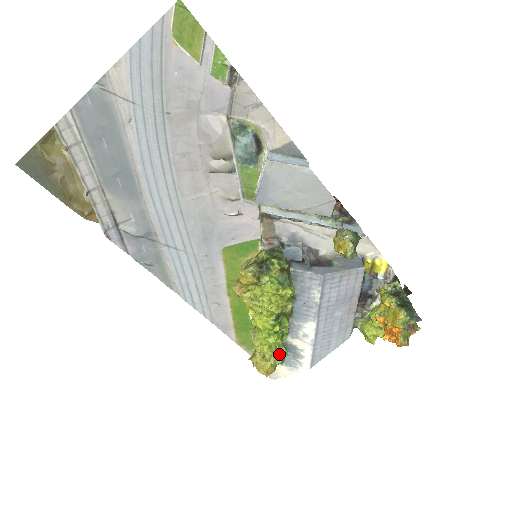
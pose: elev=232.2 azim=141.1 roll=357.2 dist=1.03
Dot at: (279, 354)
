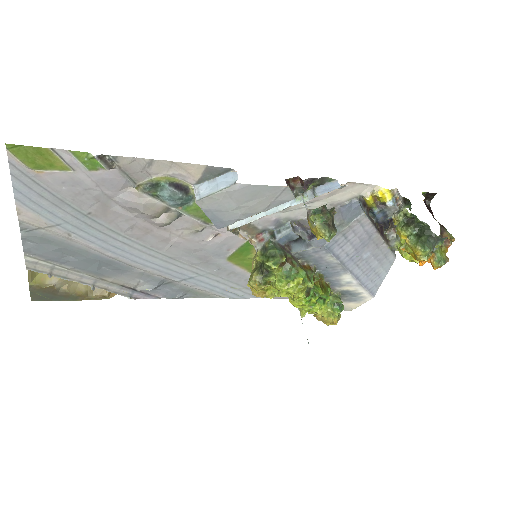
Dot at: (335, 306)
